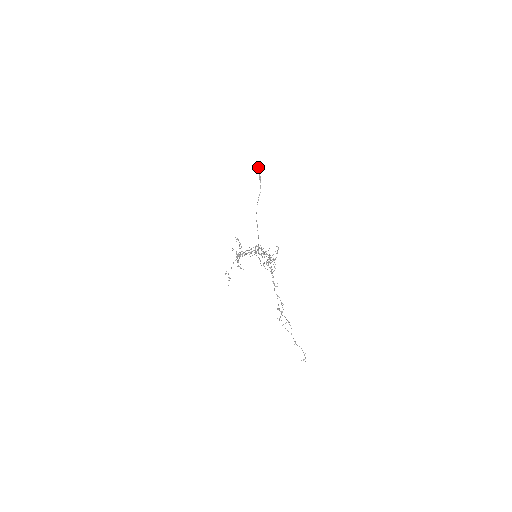
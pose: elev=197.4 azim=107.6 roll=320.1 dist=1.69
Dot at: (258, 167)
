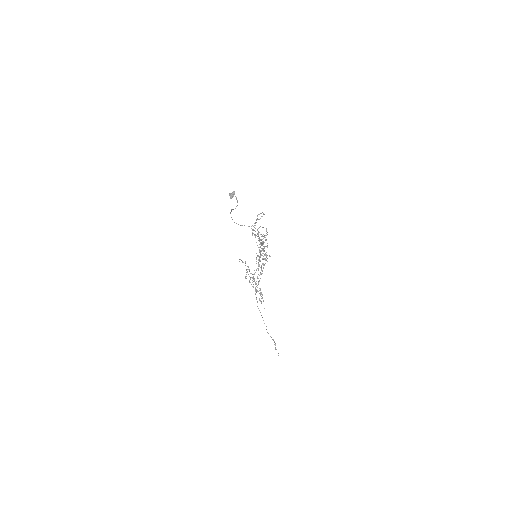
Dot at: (233, 193)
